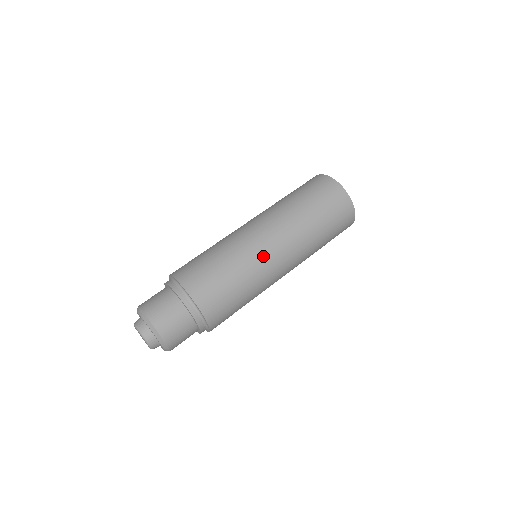
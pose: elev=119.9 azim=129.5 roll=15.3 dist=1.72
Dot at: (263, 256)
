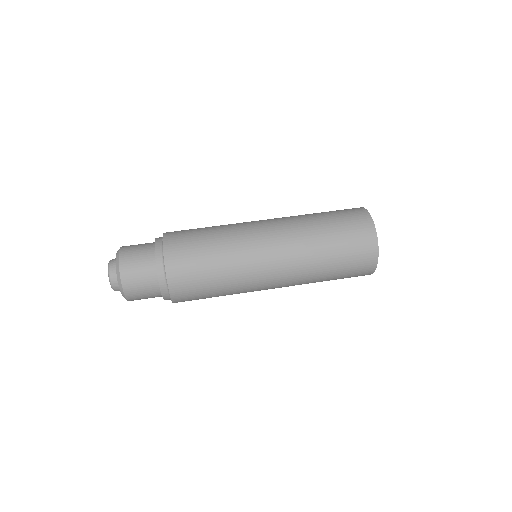
Dot at: (256, 277)
